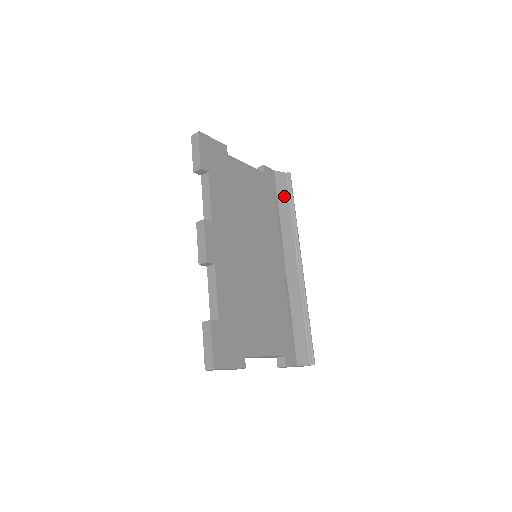
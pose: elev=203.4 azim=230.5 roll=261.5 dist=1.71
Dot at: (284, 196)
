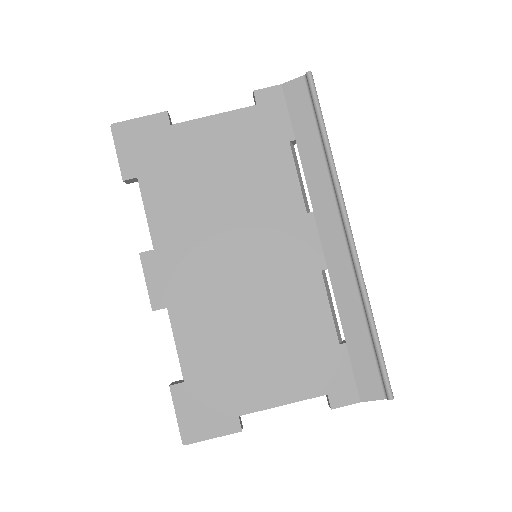
Dot at: (306, 122)
